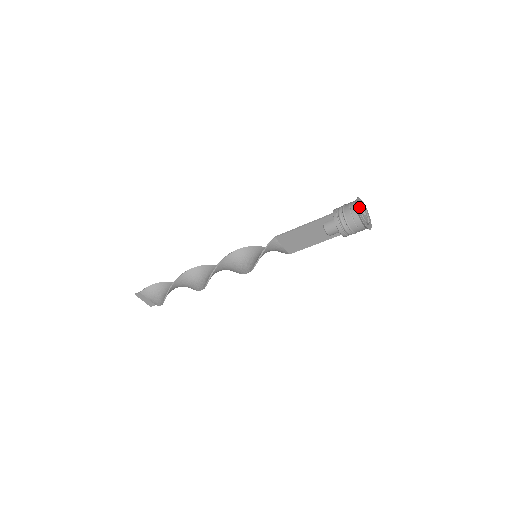
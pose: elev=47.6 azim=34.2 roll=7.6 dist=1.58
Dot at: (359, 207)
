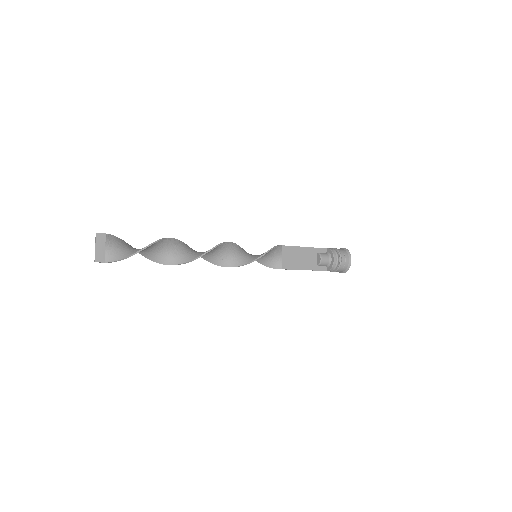
Dot at: occluded
